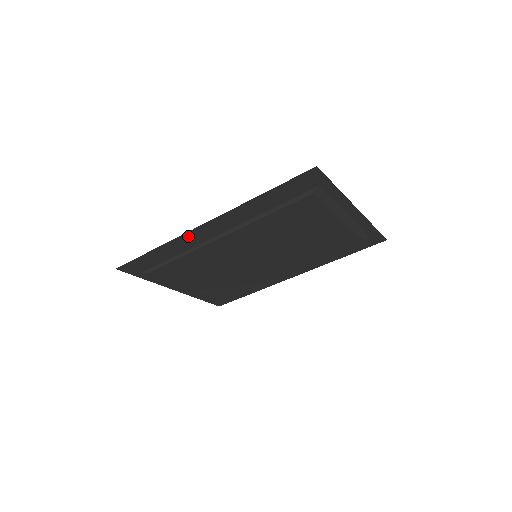
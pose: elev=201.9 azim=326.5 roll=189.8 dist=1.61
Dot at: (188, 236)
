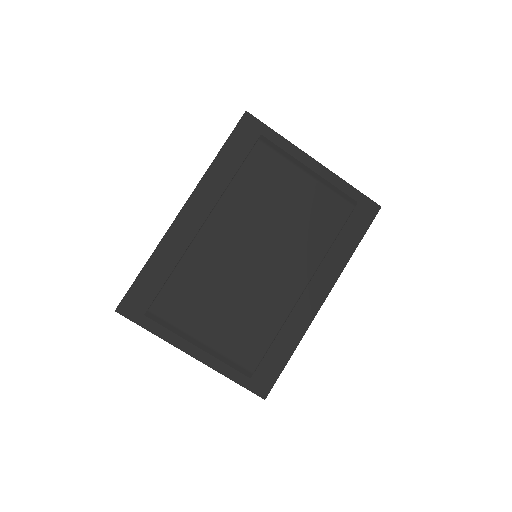
Dot at: (174, 232)
